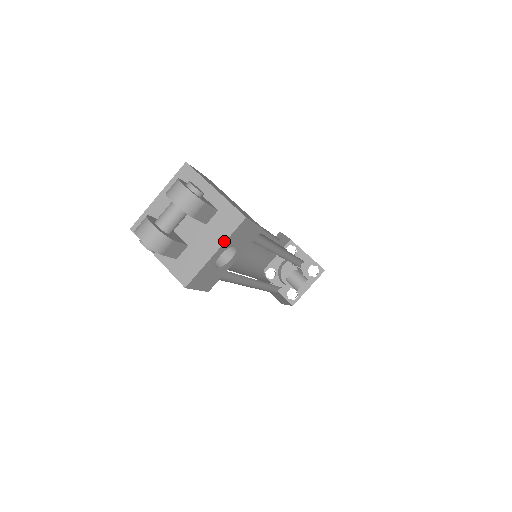
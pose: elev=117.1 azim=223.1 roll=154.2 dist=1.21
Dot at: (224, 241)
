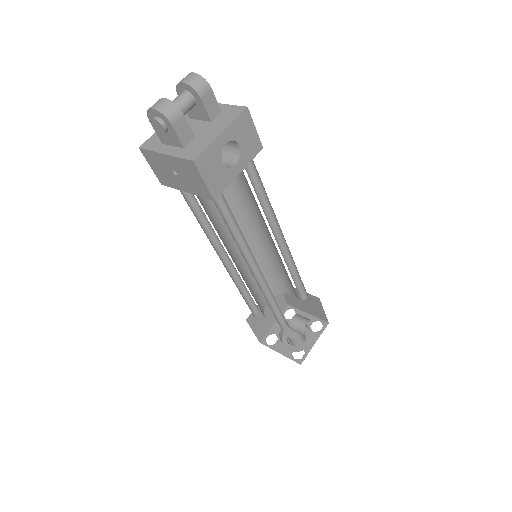
Dot at: (229, 124)
